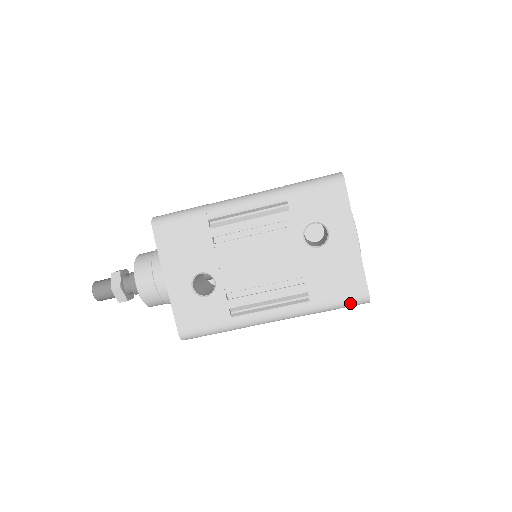
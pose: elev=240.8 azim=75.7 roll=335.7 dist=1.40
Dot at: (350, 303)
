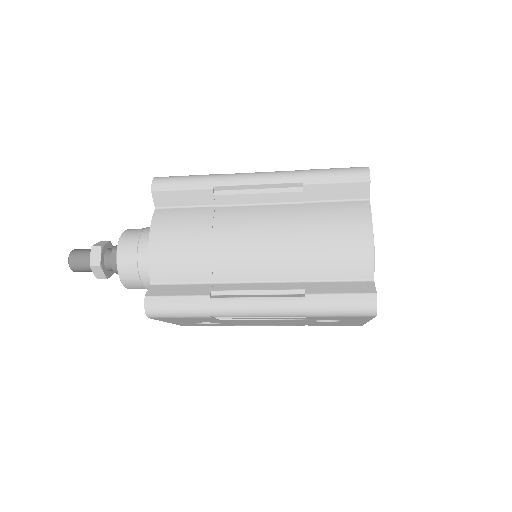
Dot at: occluded
